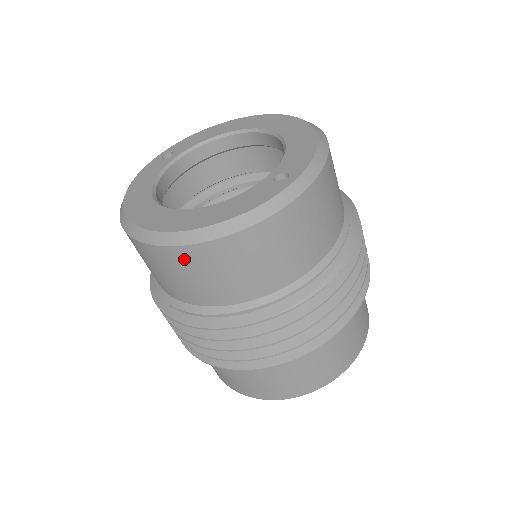
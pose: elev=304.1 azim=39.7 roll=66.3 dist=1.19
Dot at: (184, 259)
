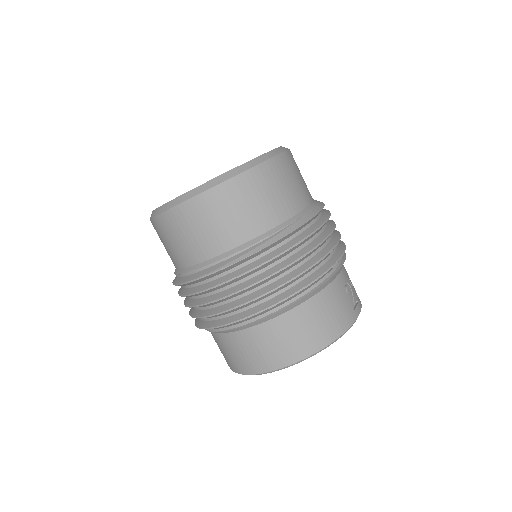
Dot at: (157, 228)
